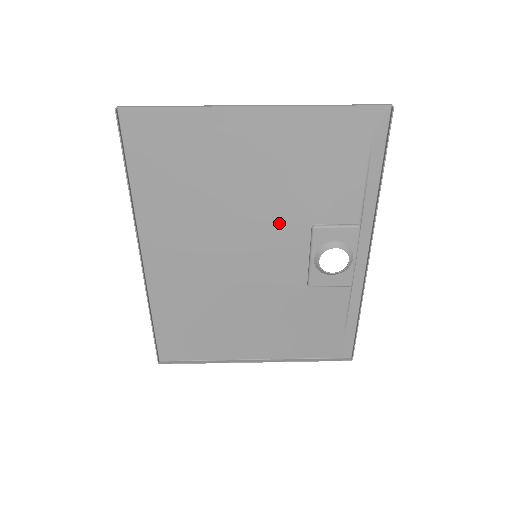
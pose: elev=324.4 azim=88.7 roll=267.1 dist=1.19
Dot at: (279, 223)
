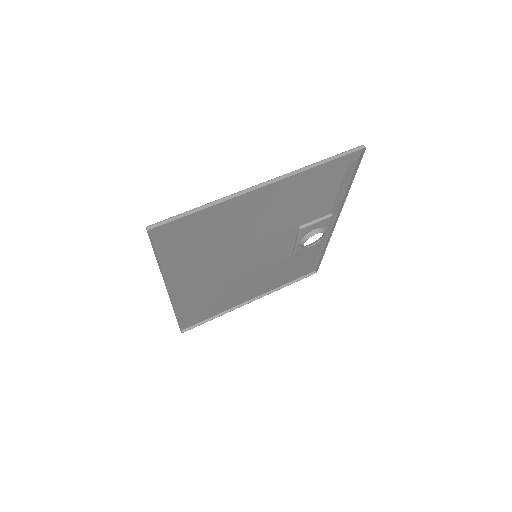
Dot at: (275, 235)
